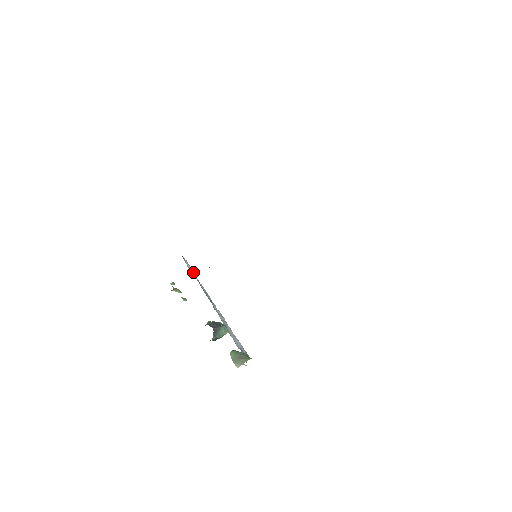
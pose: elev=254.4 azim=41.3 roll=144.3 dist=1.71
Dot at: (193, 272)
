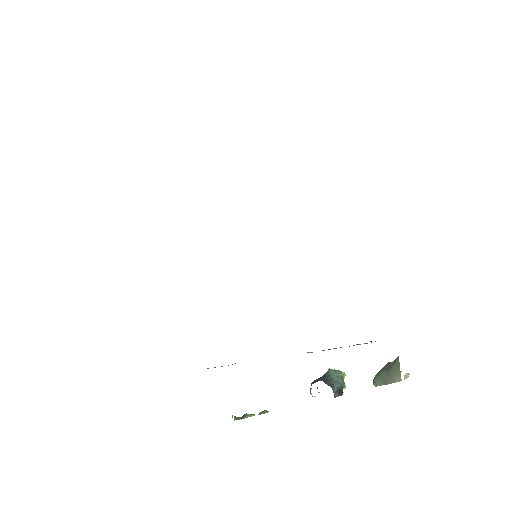
Dot at: occluded
